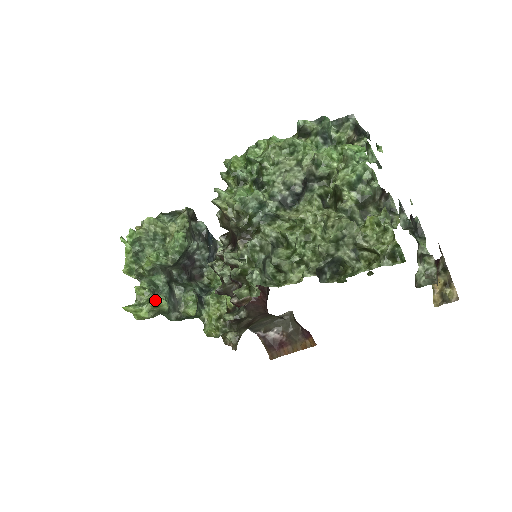
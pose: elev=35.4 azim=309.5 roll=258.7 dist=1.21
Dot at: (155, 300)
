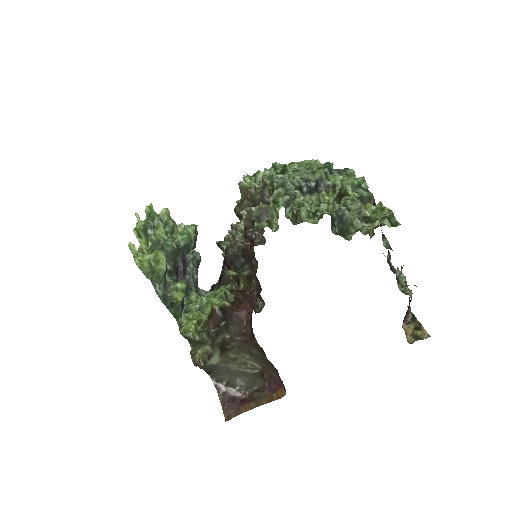
Dot at: (159, 252)
